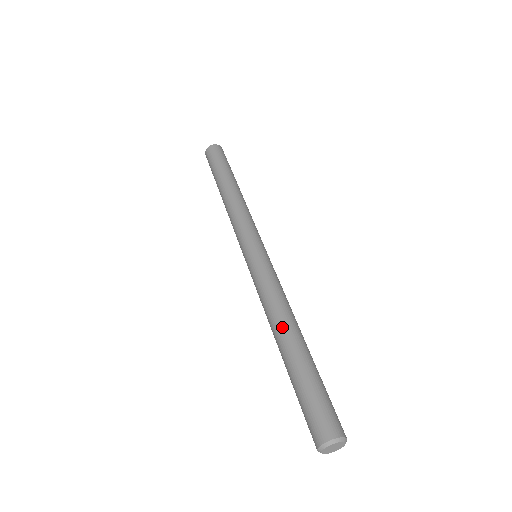
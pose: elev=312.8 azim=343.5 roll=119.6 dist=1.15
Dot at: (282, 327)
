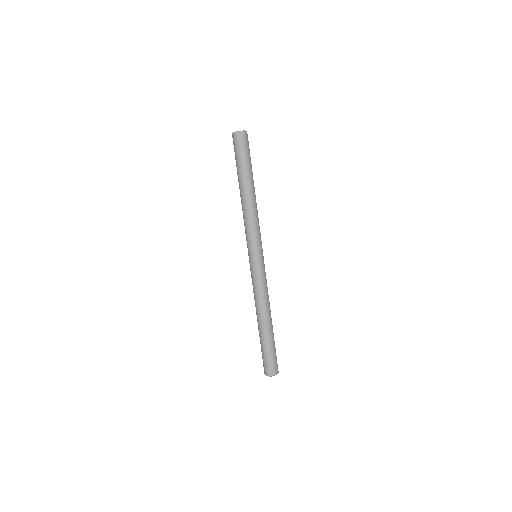
Dot at: (261, 316)
